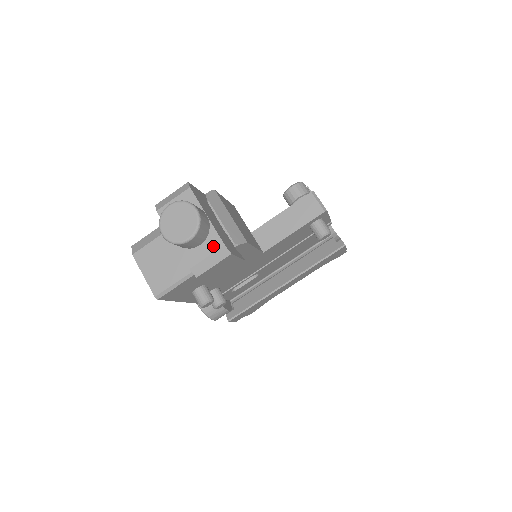
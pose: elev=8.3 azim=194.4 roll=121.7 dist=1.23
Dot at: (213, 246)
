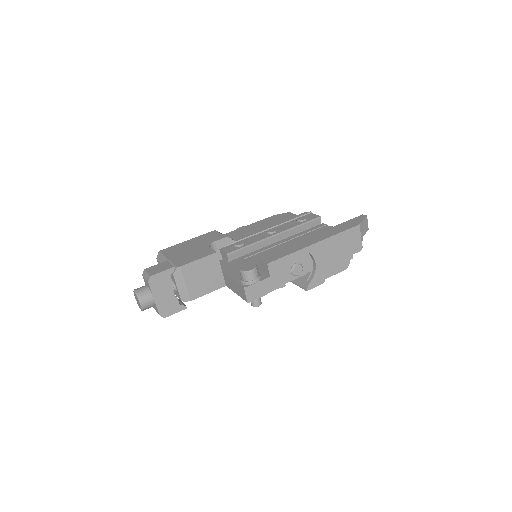
Dot at: (157, 311)
